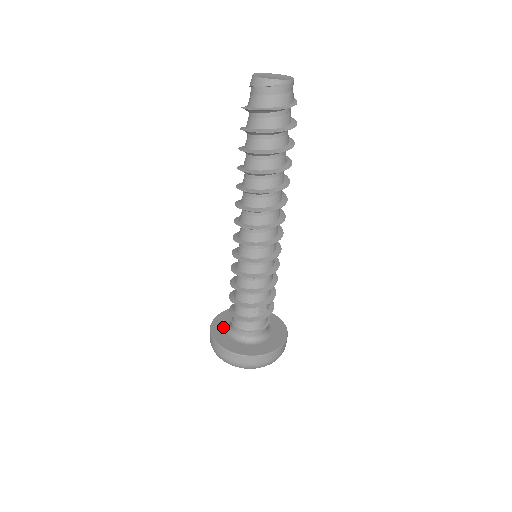
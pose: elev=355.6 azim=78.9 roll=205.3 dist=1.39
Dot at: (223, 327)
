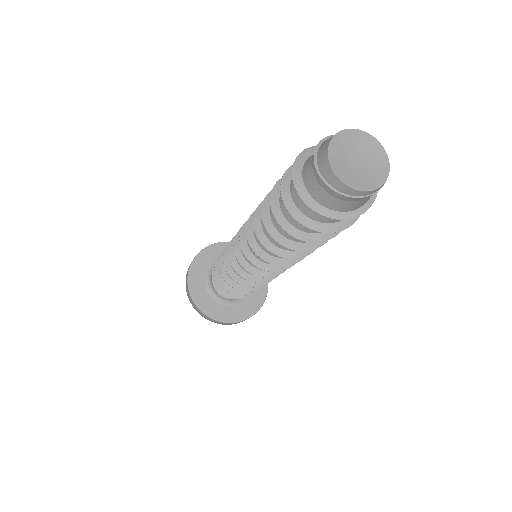
Dot at: (202, 276)
